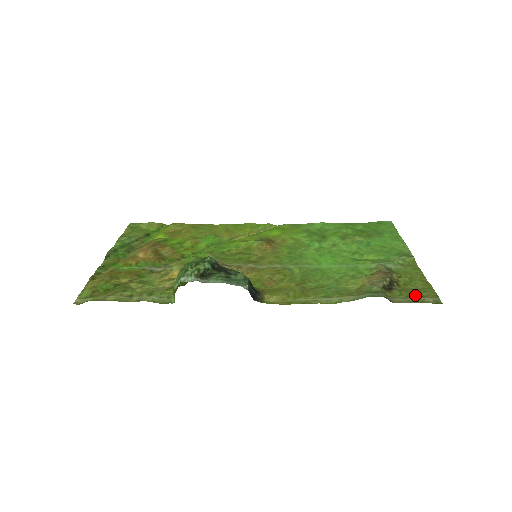
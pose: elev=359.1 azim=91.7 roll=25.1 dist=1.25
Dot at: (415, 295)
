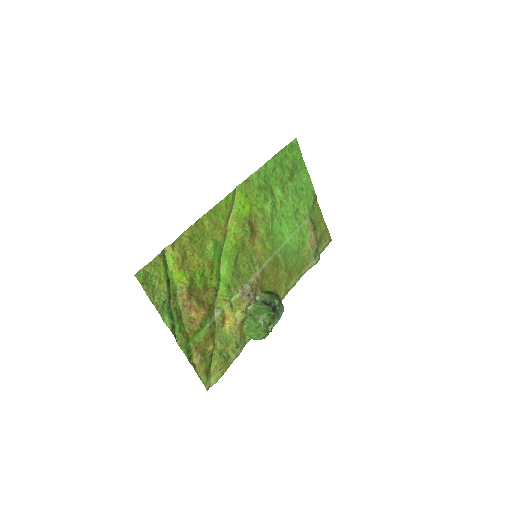
Dot at: (324, 240)
